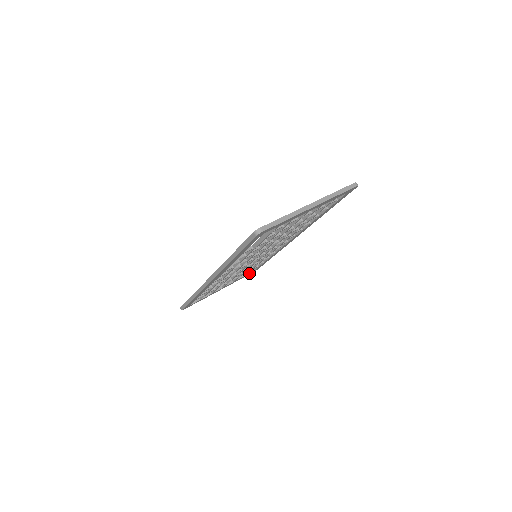
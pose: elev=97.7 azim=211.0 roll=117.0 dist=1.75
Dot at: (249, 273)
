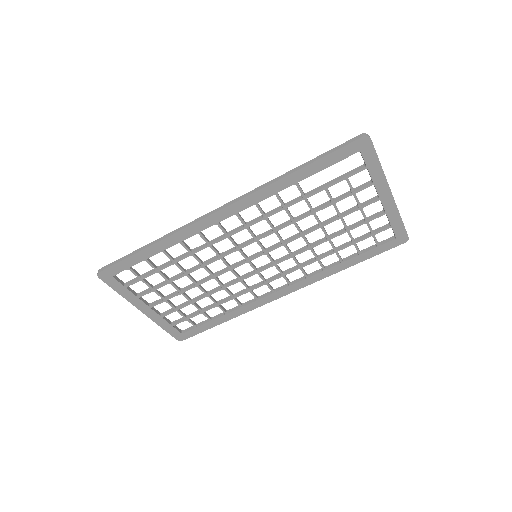
Dot at: (178, 330)
